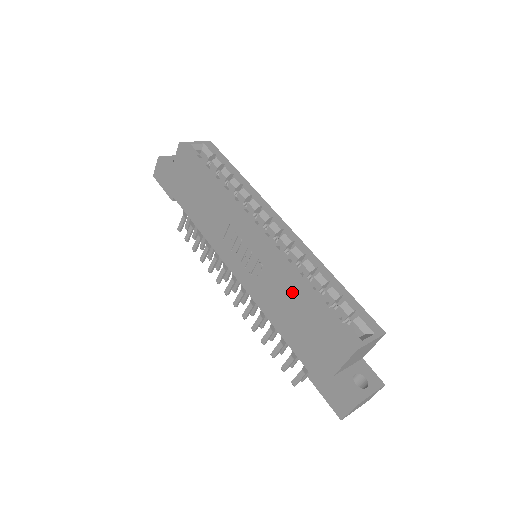
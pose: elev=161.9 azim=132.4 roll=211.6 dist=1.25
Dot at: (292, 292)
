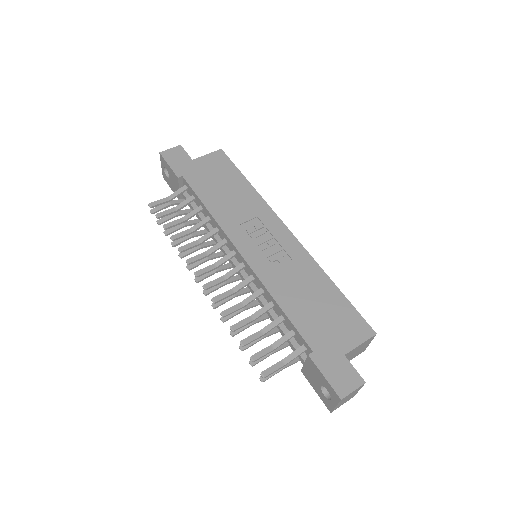
Dot at: (316, 281)
